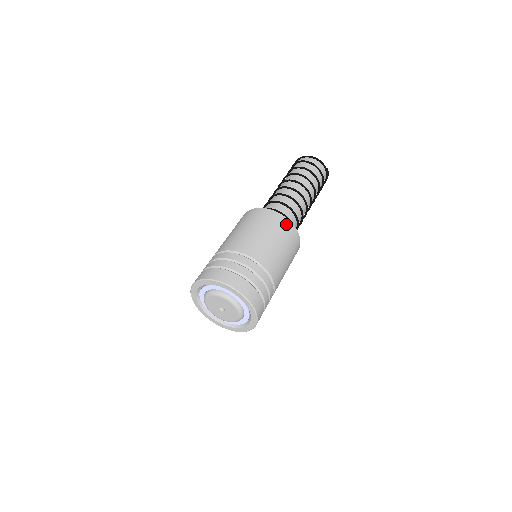
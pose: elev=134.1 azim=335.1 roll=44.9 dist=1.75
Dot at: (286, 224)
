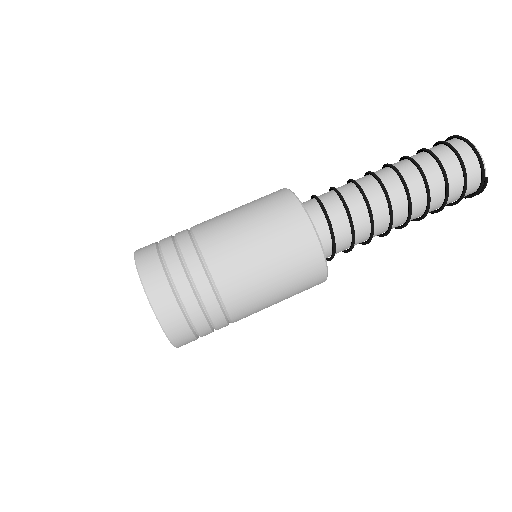
Dot at: (308, 243)
